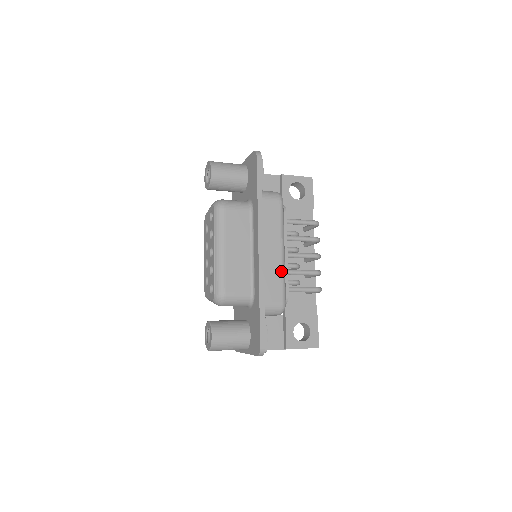
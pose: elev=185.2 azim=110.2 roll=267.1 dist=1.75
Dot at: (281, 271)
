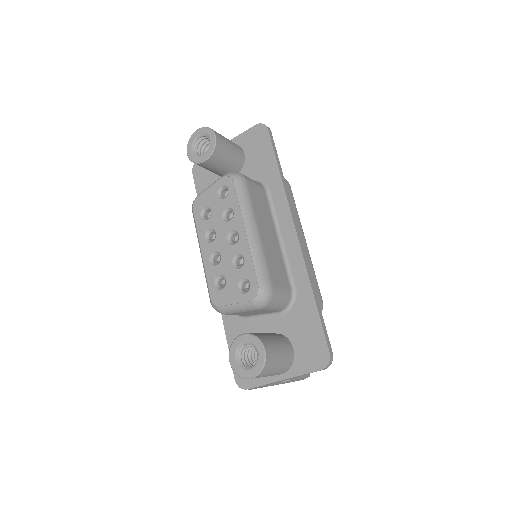
Dot at: (311, 263)
